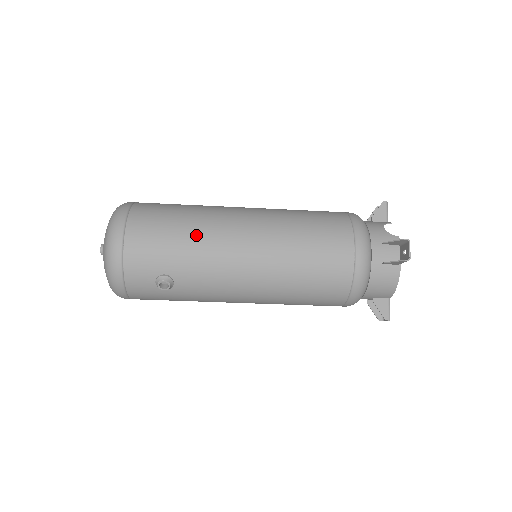
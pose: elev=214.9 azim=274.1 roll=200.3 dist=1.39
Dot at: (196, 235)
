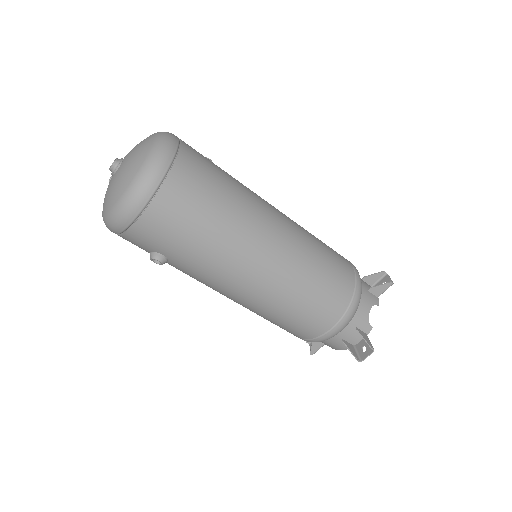
Dot at: (216, 246)
